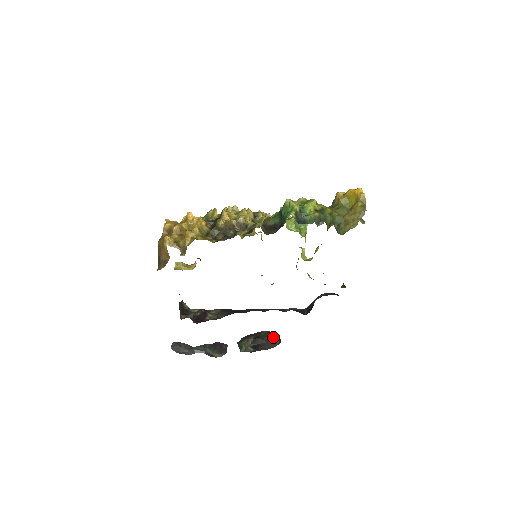
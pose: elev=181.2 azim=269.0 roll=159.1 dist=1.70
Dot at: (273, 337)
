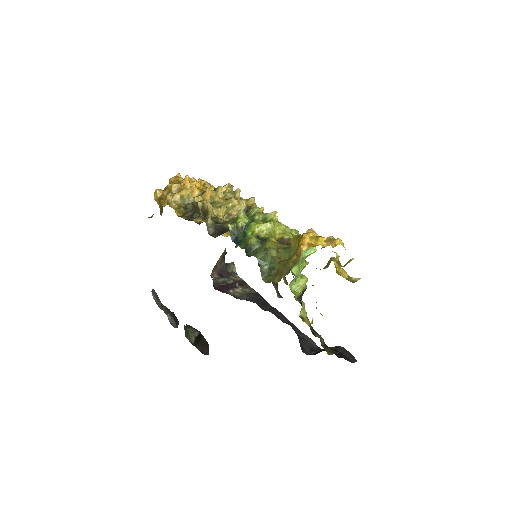
Dot at: (207, 344)
